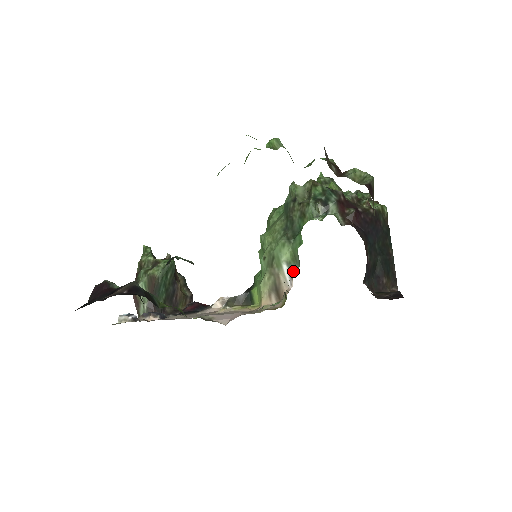
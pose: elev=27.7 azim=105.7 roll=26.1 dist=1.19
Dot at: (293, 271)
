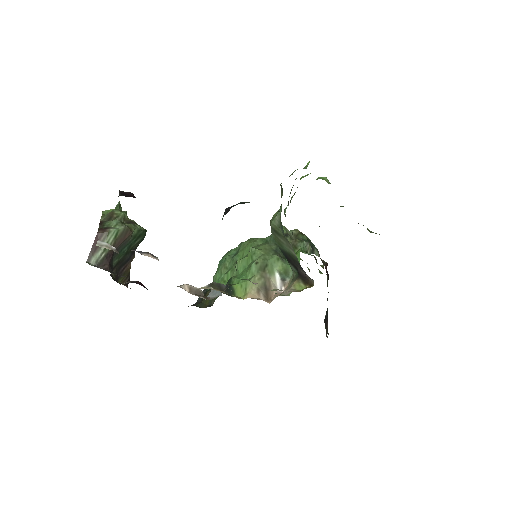
Dot at: (286, 280)
